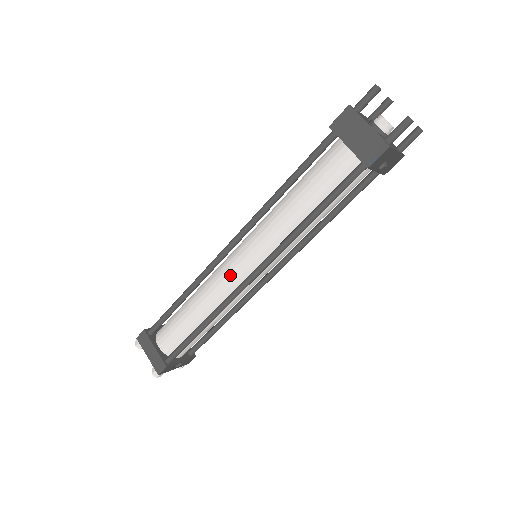
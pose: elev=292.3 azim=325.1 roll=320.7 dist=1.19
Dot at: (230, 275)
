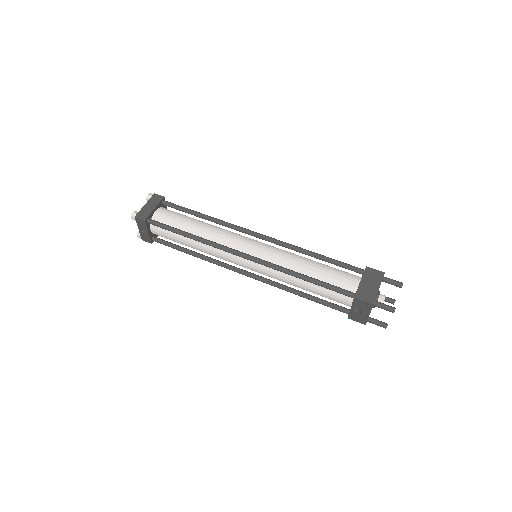
Dot at: (238, 241)
